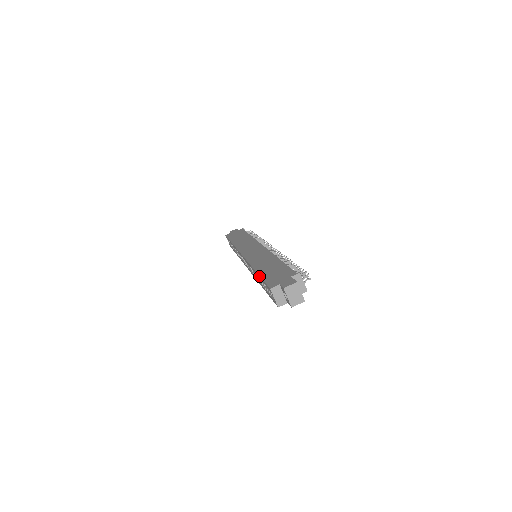
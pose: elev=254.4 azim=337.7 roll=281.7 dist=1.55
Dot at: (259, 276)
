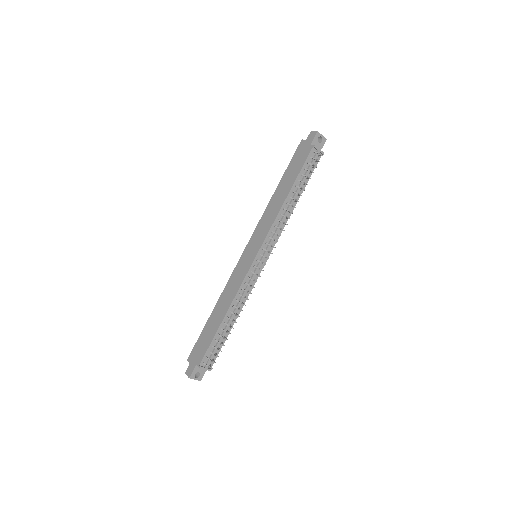
Dot at: (204, 326)
